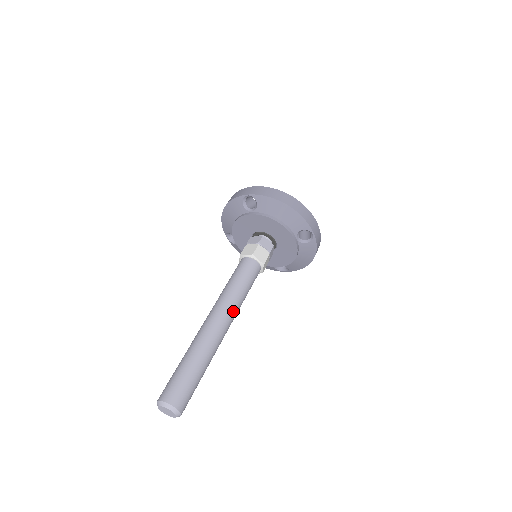
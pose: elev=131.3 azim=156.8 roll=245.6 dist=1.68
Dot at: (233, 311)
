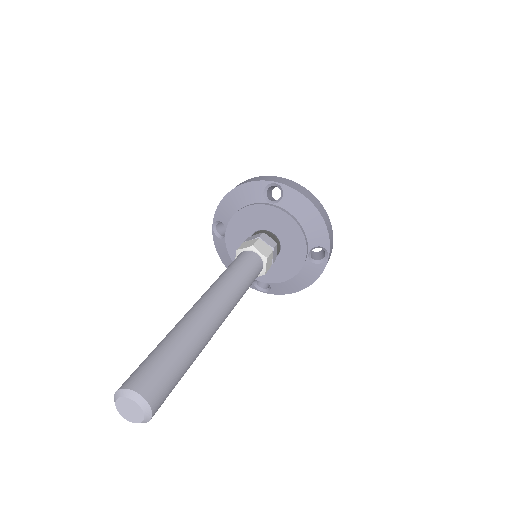
Dot at: (217, 289)
